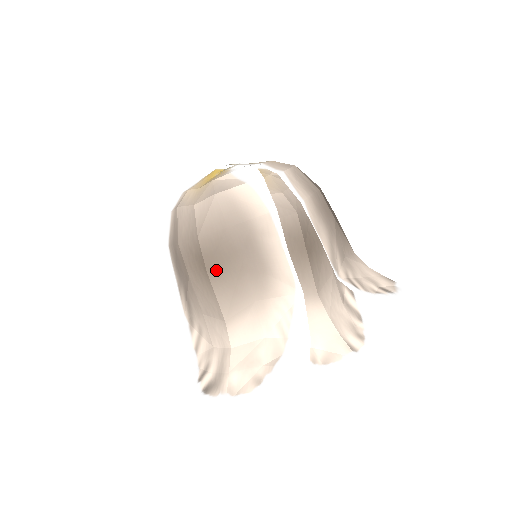
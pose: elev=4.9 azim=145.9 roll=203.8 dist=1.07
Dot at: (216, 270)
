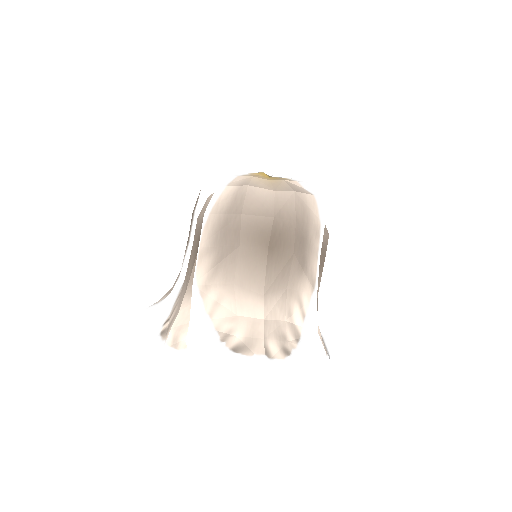
Dot at: (275, 250)
